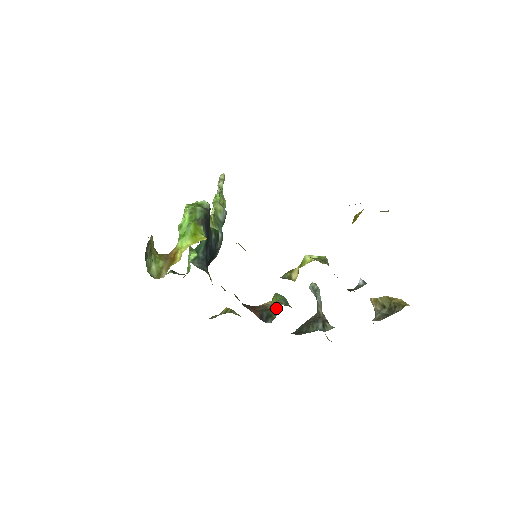
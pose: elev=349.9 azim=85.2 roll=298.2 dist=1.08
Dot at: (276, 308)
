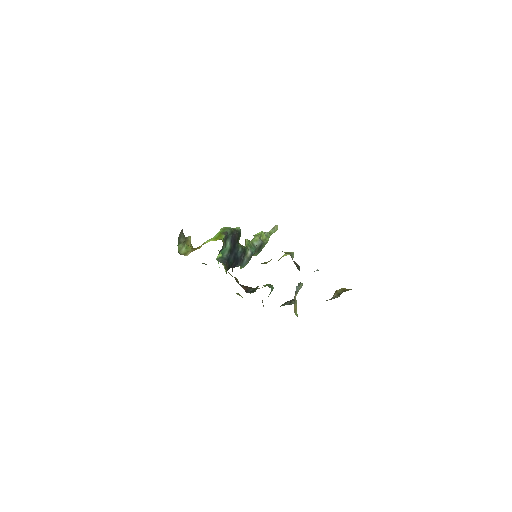
Dot at: (258, 286)
